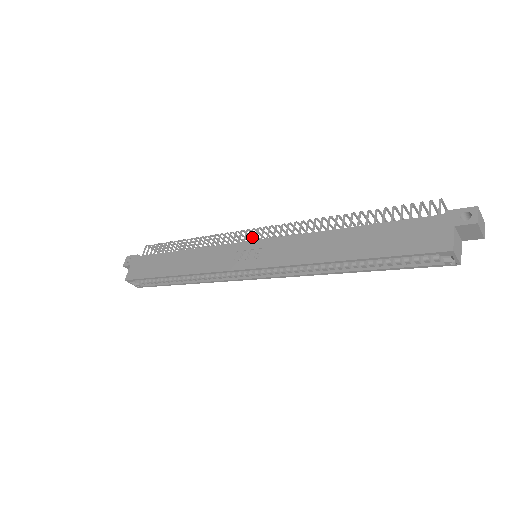
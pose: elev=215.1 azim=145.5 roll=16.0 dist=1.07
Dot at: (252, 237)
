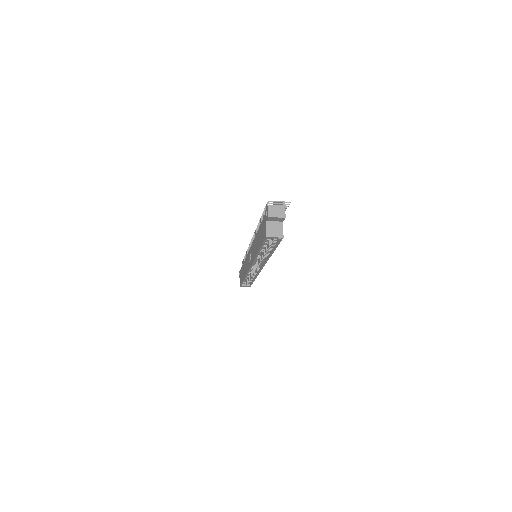
Dot at: occluded
